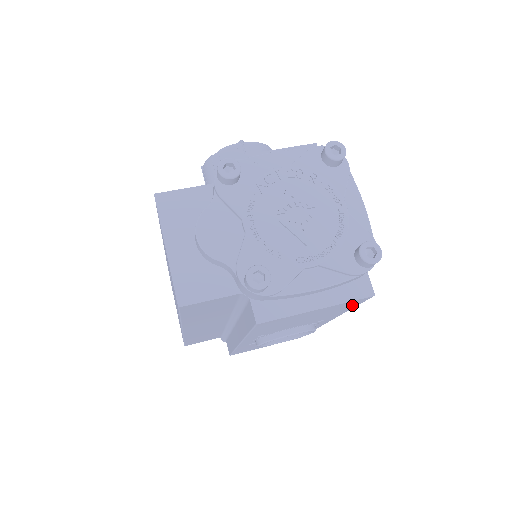
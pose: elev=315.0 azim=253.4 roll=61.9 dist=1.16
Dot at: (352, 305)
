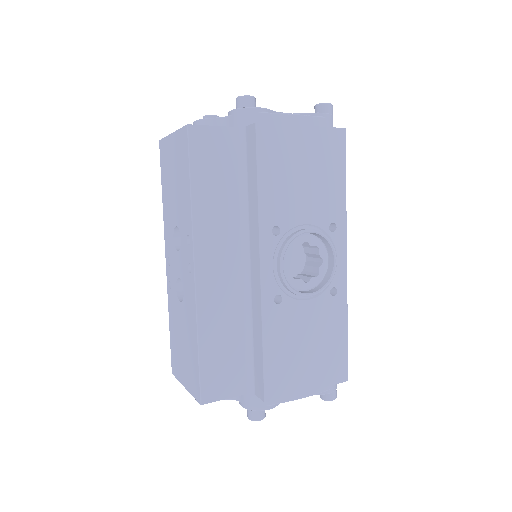
Dot at: (338, 158)
